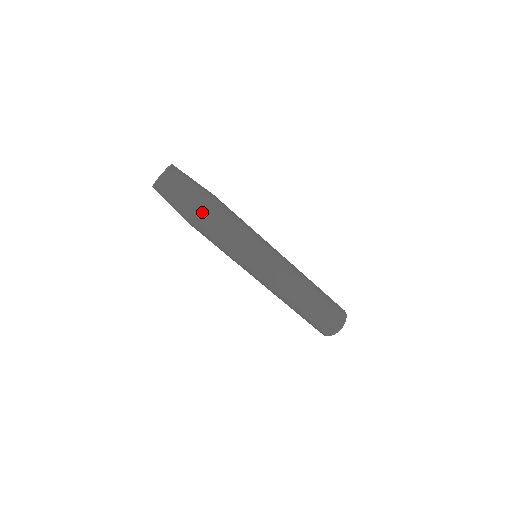
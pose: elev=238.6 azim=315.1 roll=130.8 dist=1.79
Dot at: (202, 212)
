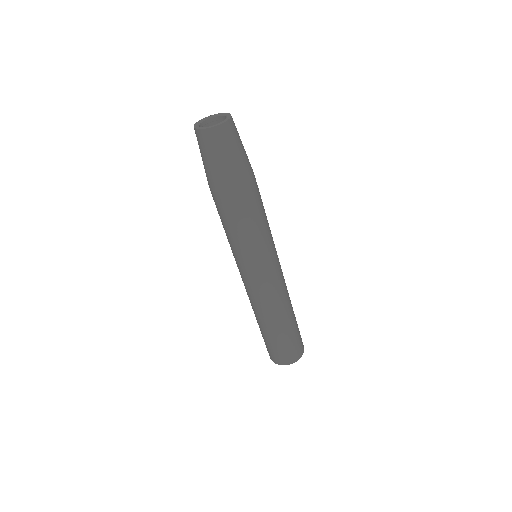
Dot at: (247, 181)
